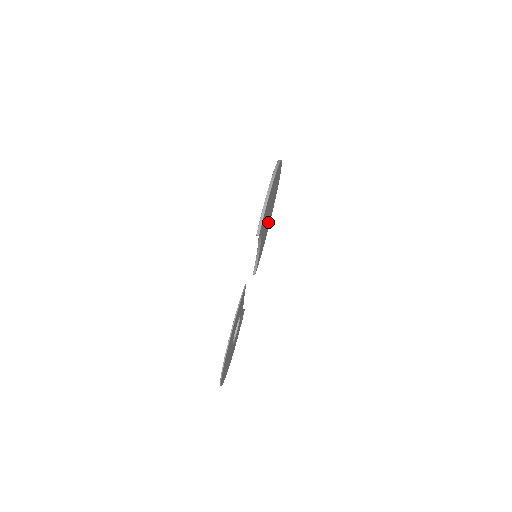
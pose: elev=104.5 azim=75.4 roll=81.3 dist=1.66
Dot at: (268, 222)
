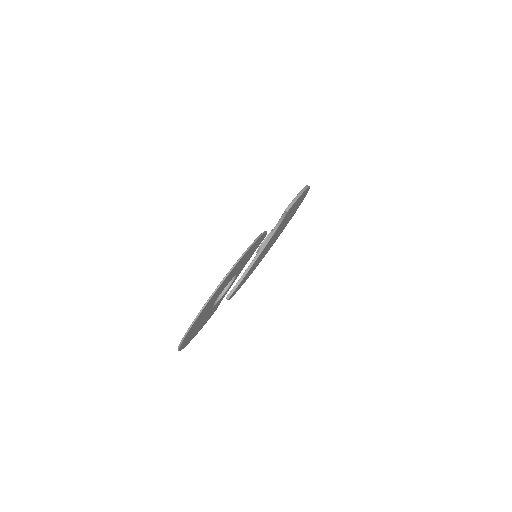
Dot at: (258, 261)
